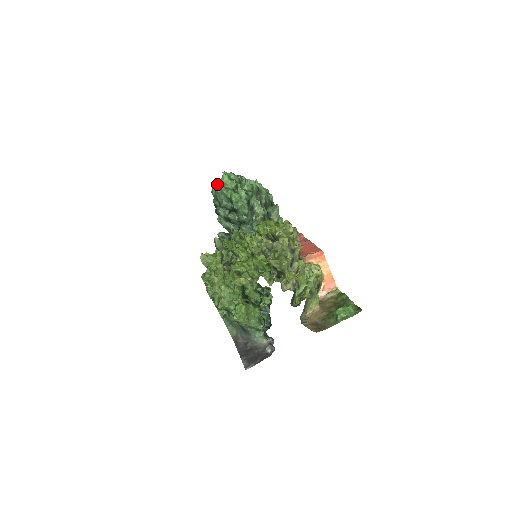
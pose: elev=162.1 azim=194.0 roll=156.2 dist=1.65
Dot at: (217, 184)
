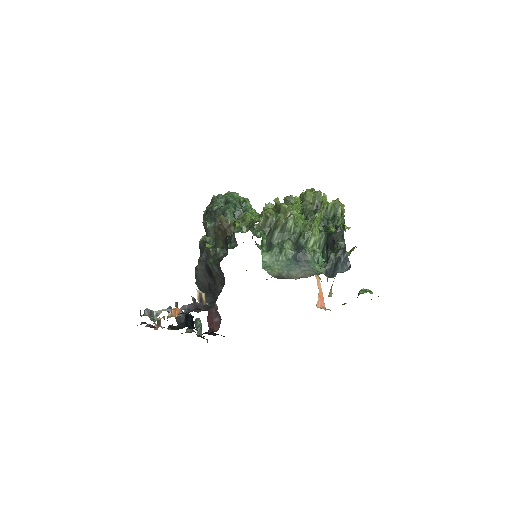
Dot at: occluded
